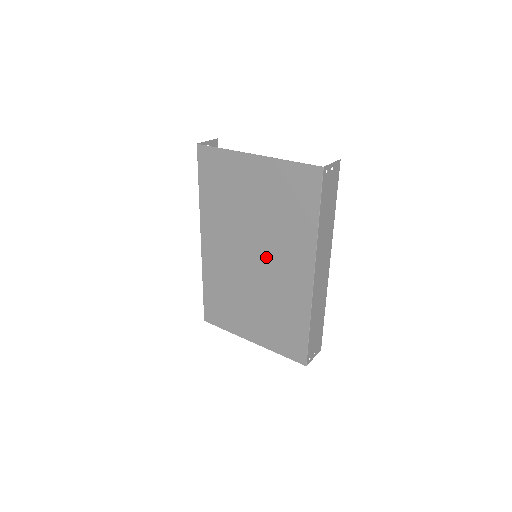
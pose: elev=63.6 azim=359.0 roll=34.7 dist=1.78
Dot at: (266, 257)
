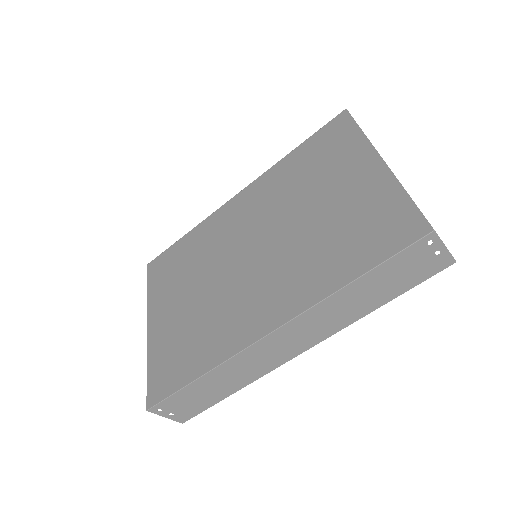
Dot at: (262, 263)
